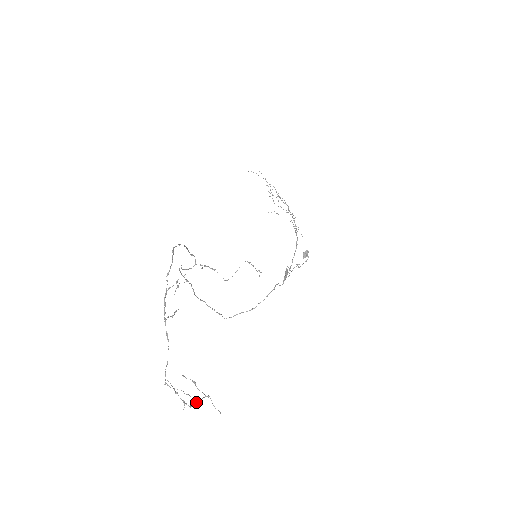
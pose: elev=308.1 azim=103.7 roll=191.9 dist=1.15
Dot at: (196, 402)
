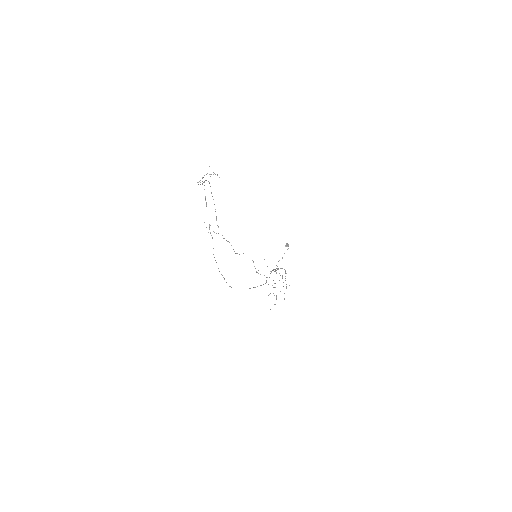
Dot at: occluded
